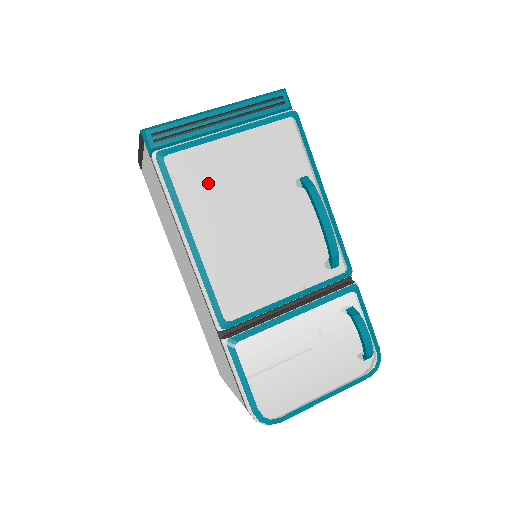
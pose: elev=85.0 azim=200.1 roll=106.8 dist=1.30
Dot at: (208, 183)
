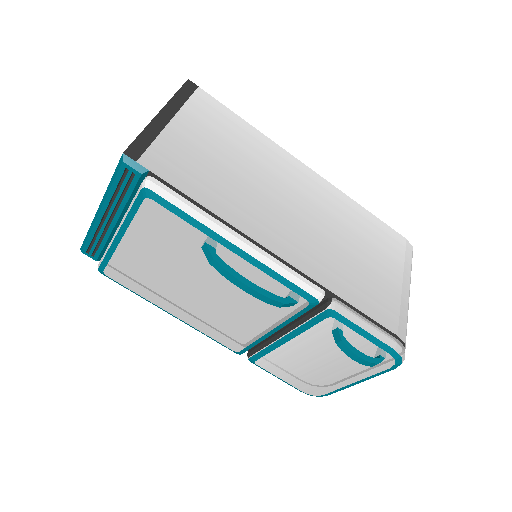
Dot at: (143, 278)
